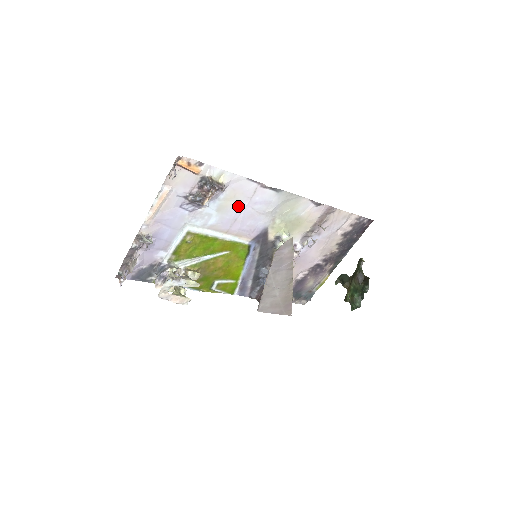
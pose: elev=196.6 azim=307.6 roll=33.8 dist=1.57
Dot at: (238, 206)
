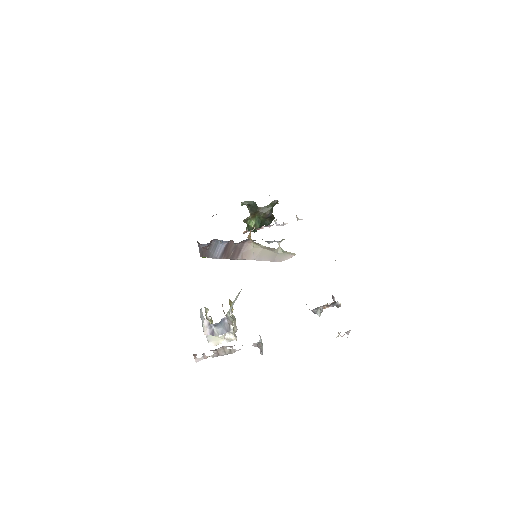
Dot at: occluded
